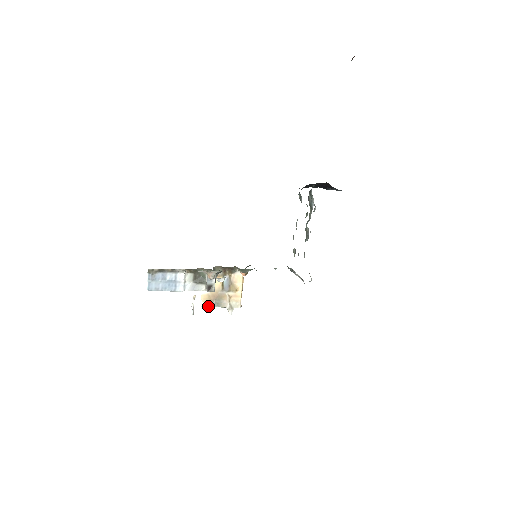
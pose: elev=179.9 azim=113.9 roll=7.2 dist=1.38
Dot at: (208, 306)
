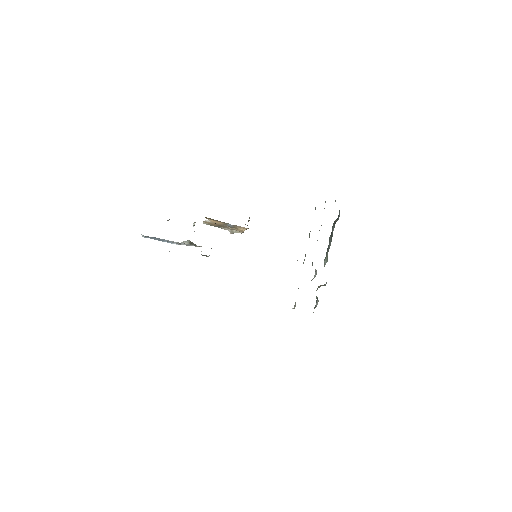
Dot at: (210, 225)
